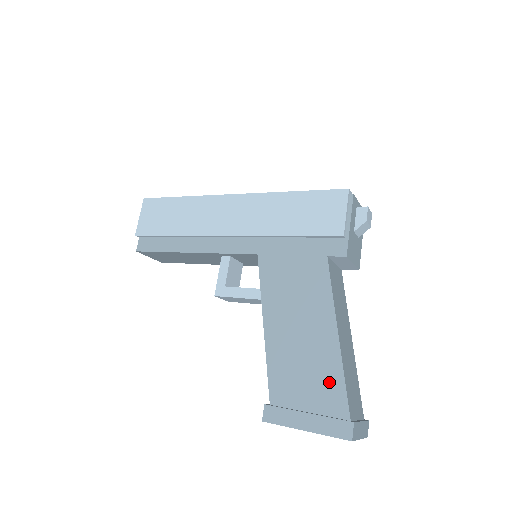
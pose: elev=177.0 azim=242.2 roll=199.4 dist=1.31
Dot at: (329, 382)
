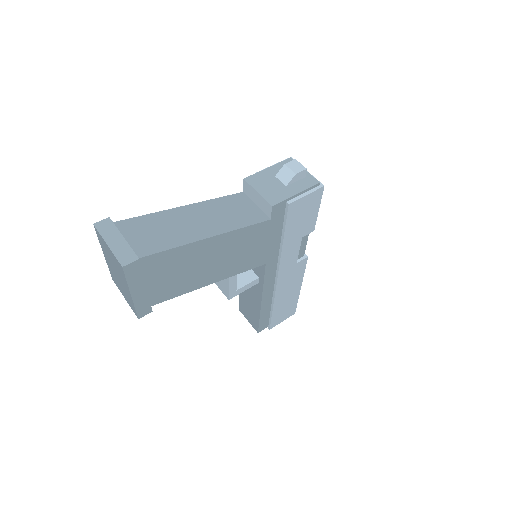
Dot at: occluded
